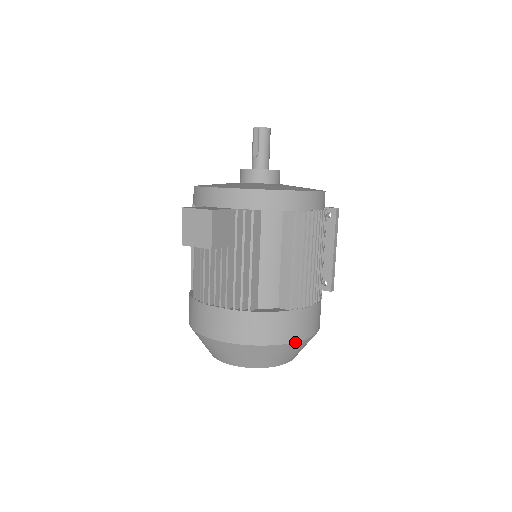
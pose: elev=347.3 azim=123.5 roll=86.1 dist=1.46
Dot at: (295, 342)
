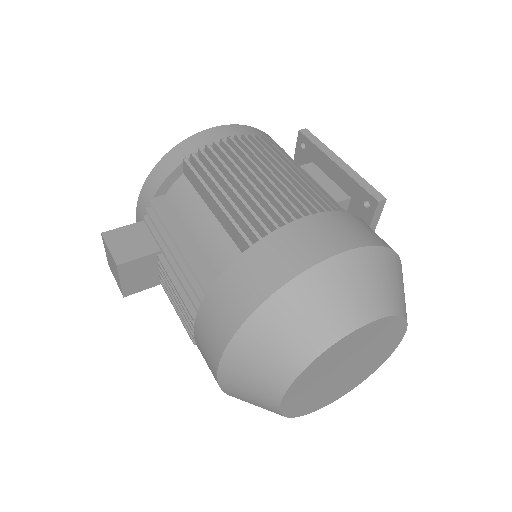
Dot at: (295, 278)
